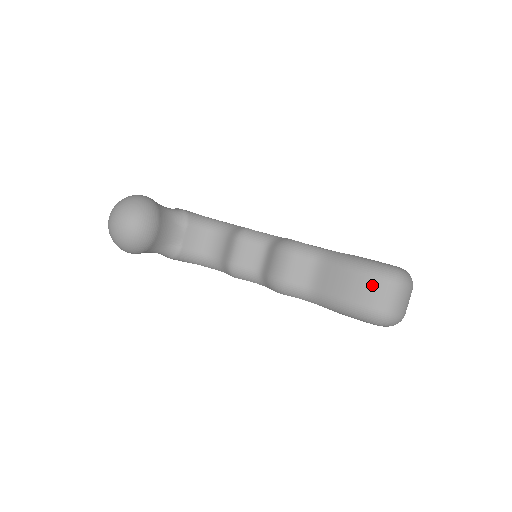
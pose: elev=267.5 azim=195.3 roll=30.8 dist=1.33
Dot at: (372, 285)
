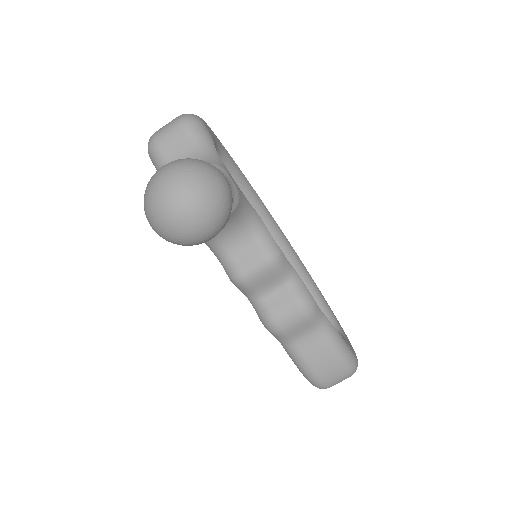
Dot at: (339, 373)
